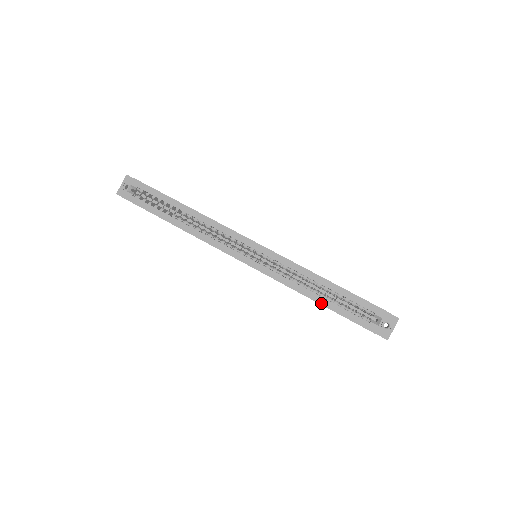
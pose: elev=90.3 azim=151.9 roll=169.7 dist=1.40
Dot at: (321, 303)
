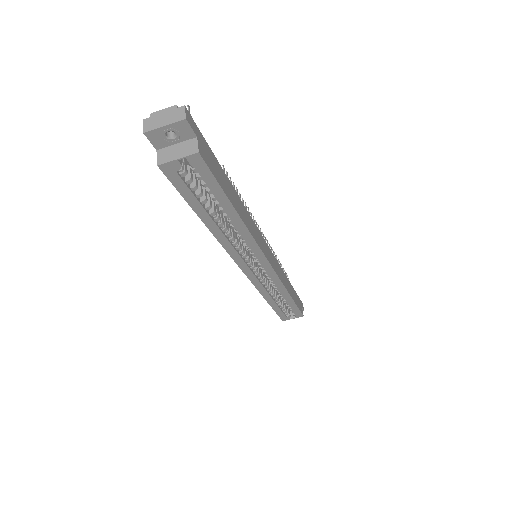
Dot at: (271, 305)
